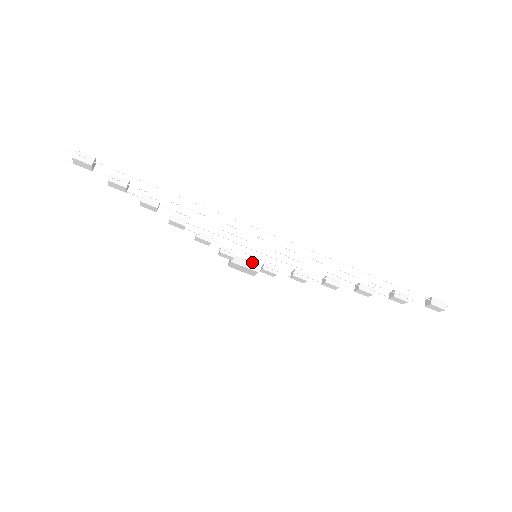
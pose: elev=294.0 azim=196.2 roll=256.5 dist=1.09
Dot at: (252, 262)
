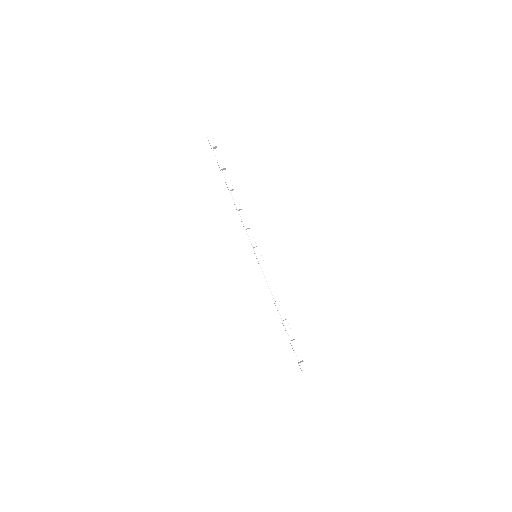
Dot at: occluded
